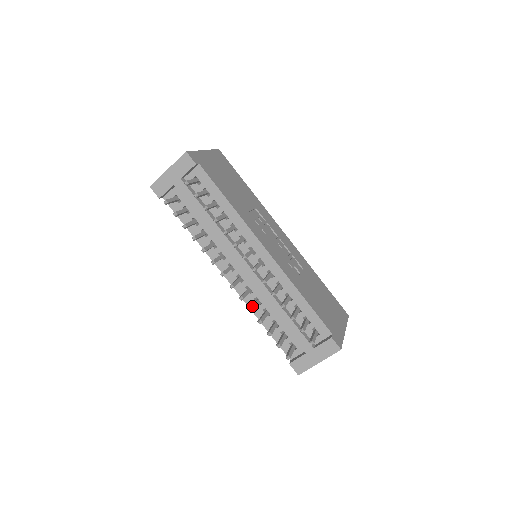
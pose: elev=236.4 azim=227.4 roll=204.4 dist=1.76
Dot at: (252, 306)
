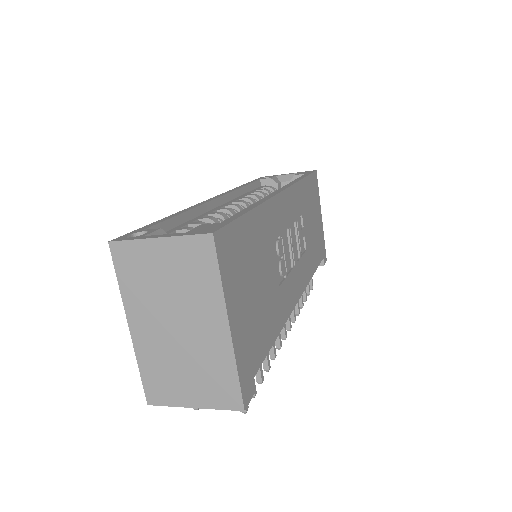
Dot at: occluded
